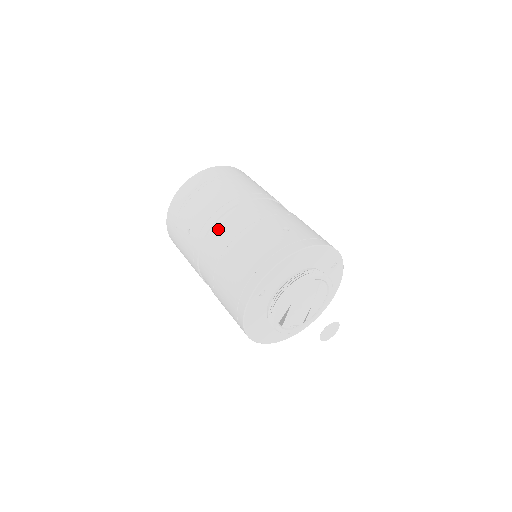
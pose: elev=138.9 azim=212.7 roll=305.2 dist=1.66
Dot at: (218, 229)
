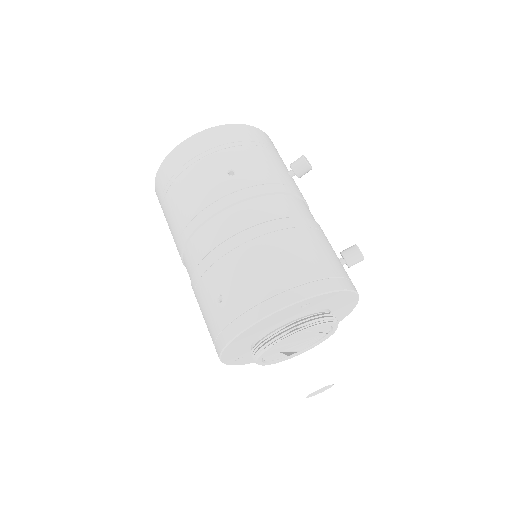
Dot at: occluded
